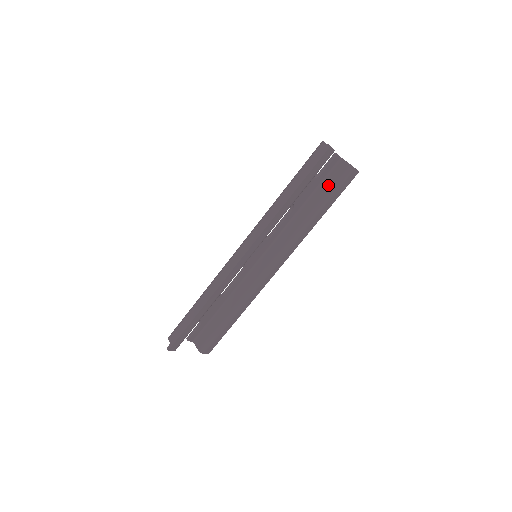
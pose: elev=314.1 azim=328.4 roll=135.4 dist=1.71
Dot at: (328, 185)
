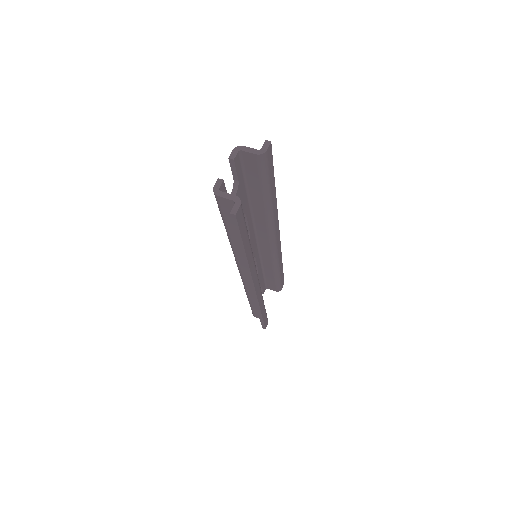
Dot at: (254, 178)
